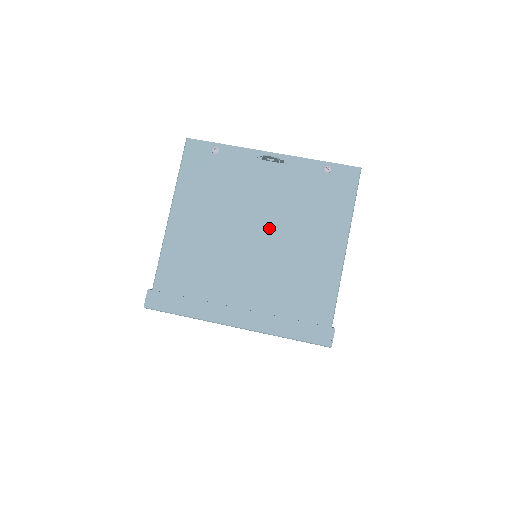
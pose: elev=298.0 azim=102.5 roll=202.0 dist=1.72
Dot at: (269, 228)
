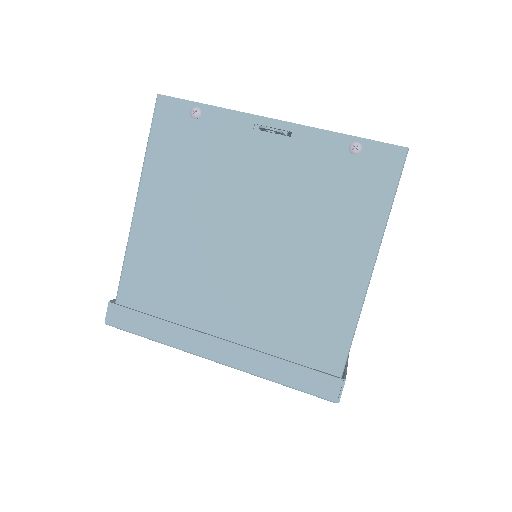
Dot at: (265, 232)
